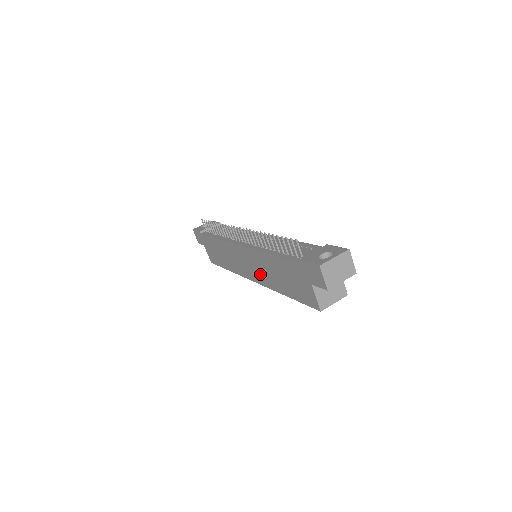
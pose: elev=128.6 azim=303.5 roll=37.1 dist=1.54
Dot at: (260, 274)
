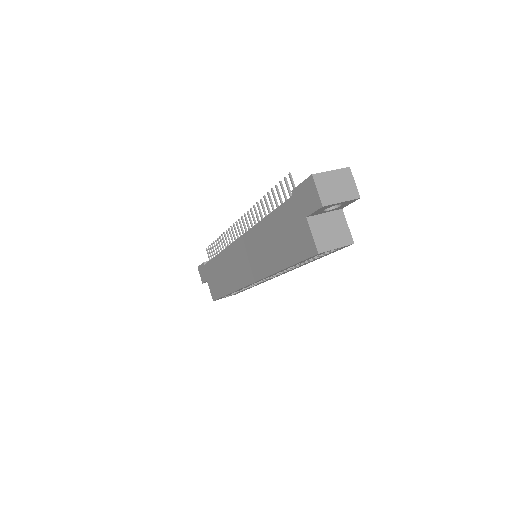
Dot at: (257, 263)
